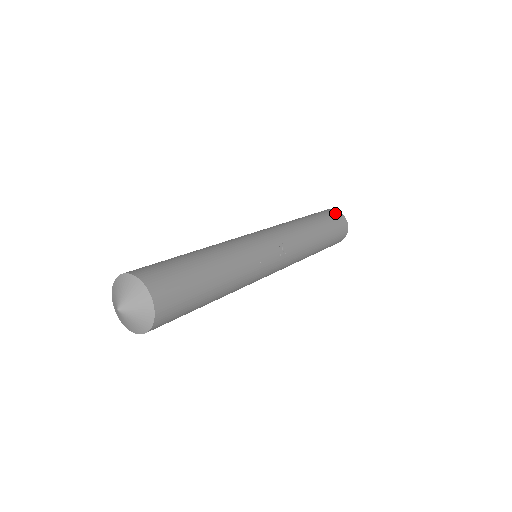
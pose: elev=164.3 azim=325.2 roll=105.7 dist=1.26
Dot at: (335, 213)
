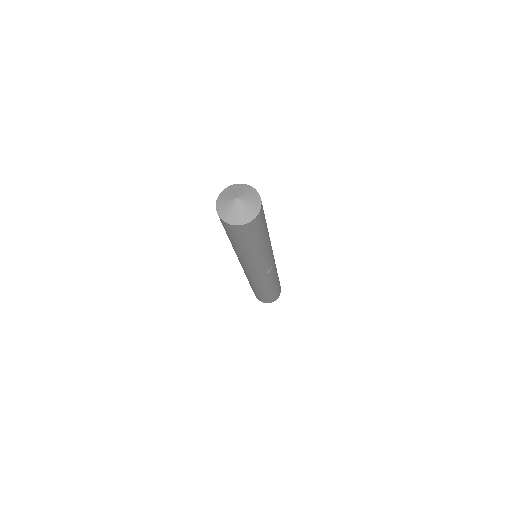
Dot at: occluded
